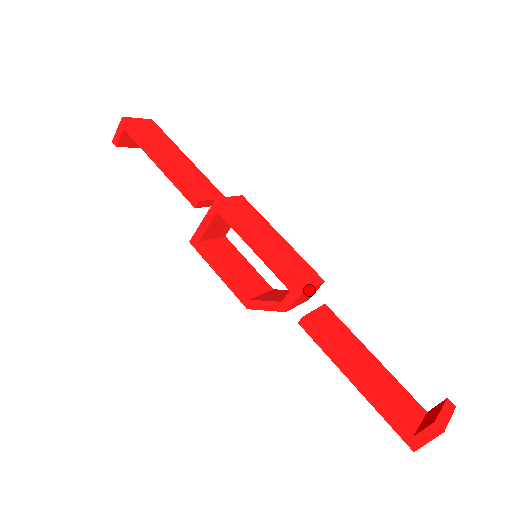
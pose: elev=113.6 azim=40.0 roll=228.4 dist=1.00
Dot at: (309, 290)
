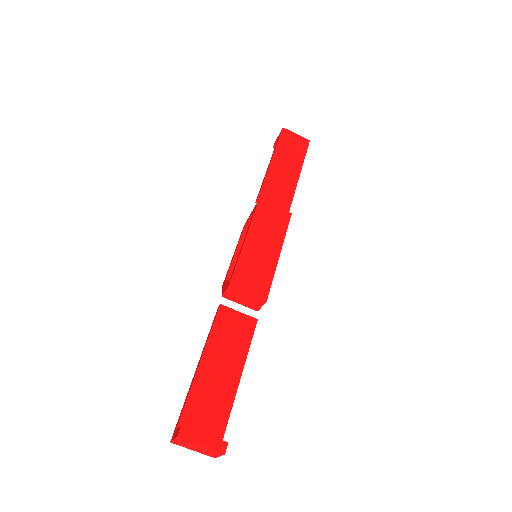
Dot at: (242, 293)
